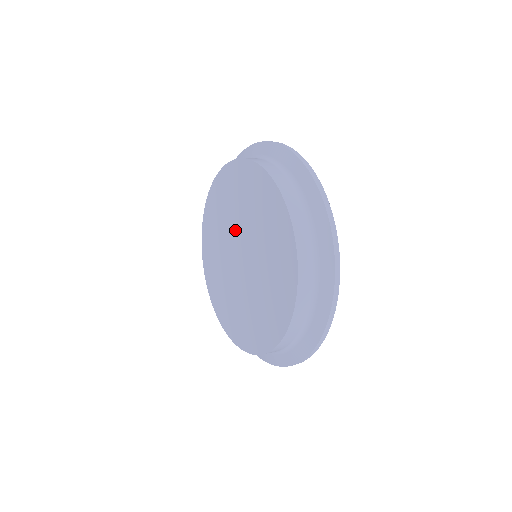
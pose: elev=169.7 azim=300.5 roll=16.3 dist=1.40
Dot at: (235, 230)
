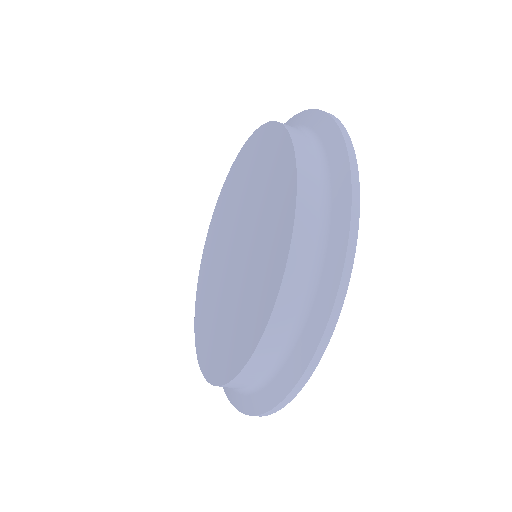
Dot at: (232, 225)
